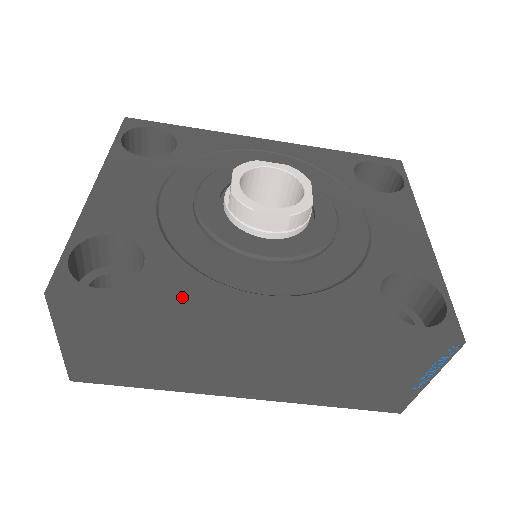
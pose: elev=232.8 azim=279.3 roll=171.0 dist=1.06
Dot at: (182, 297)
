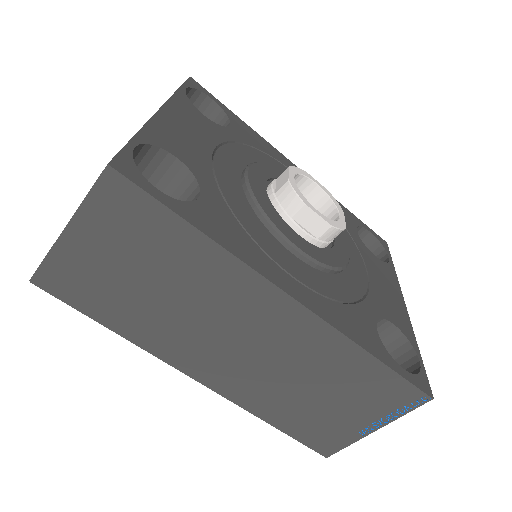
Dot at: (230, 241)
